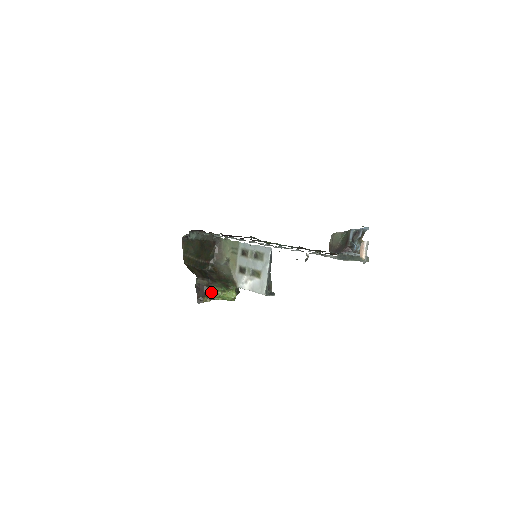
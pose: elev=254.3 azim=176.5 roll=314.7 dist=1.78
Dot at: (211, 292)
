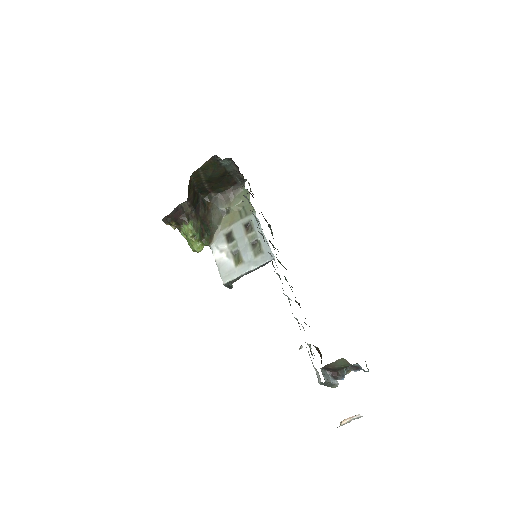
Dot at: (184, 224)
